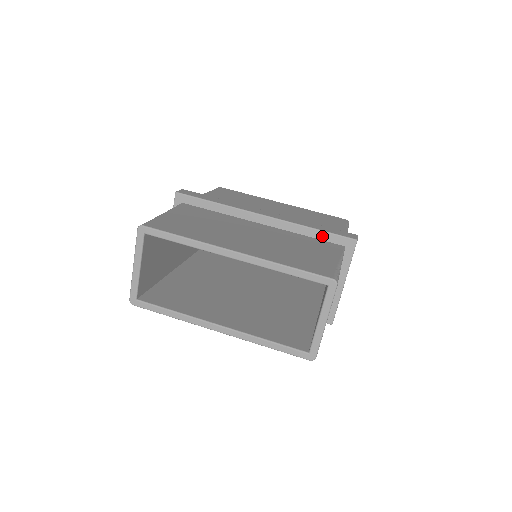
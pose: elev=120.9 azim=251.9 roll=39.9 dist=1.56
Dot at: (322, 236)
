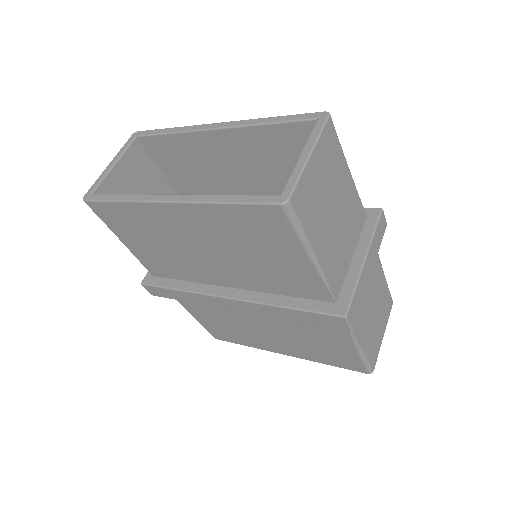
Dot at: occluded
